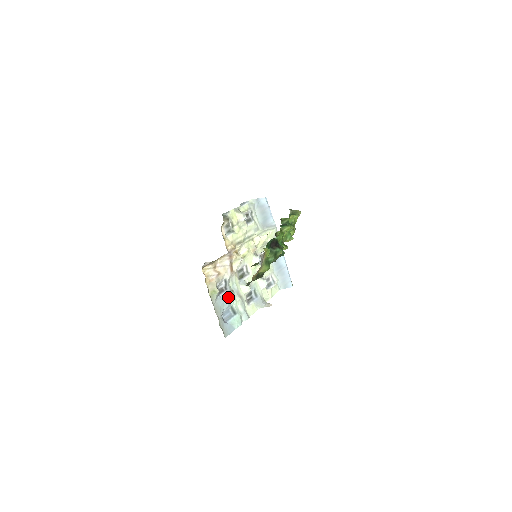
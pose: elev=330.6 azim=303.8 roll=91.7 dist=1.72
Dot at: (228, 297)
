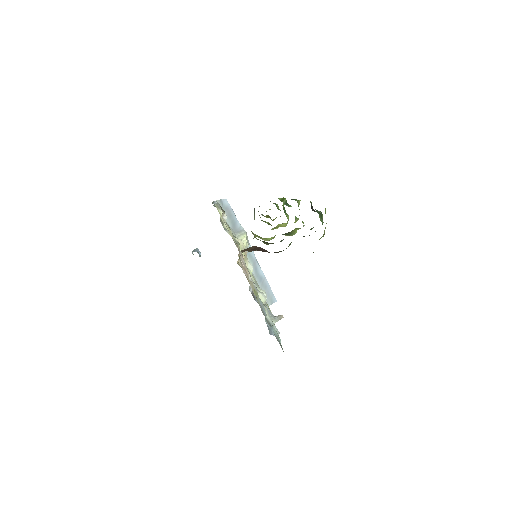
Dot at: (261, 303)
